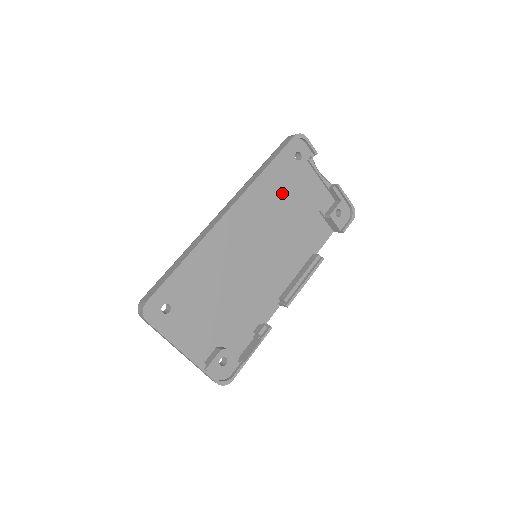
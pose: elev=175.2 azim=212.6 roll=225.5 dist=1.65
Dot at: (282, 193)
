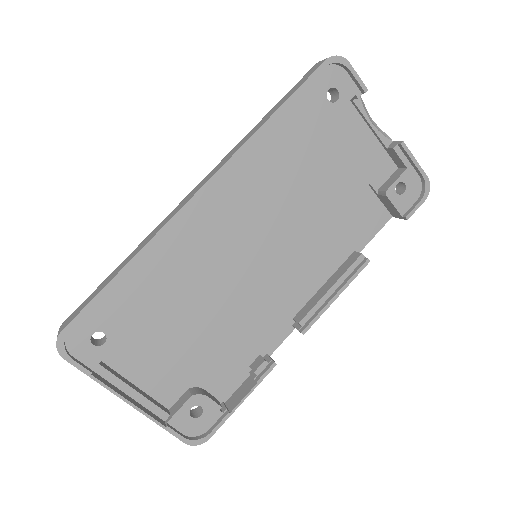
Dot at: (304, 157)
